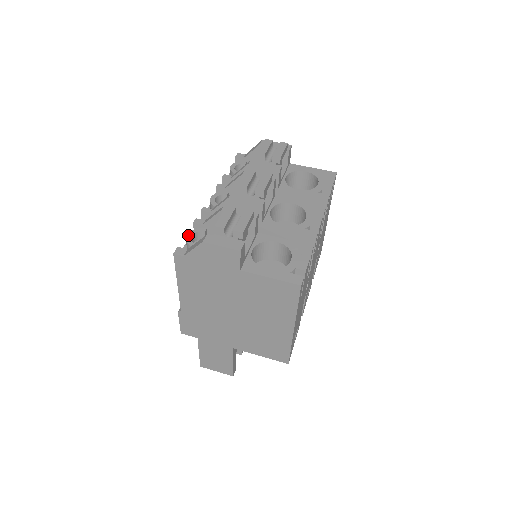
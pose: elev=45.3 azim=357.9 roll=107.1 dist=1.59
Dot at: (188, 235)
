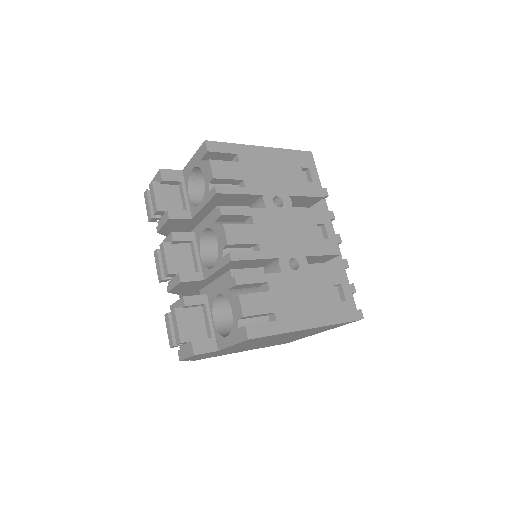
Dot at: occluded
